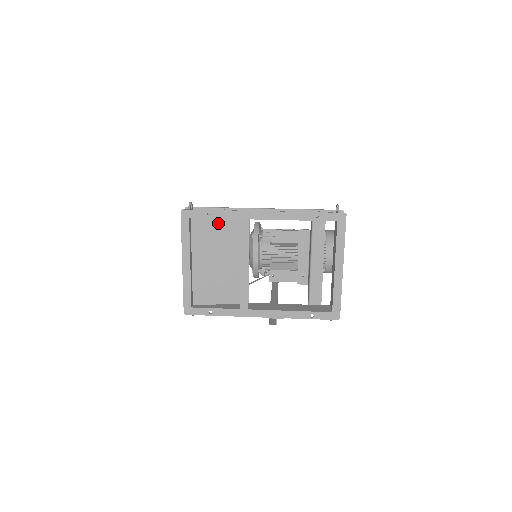
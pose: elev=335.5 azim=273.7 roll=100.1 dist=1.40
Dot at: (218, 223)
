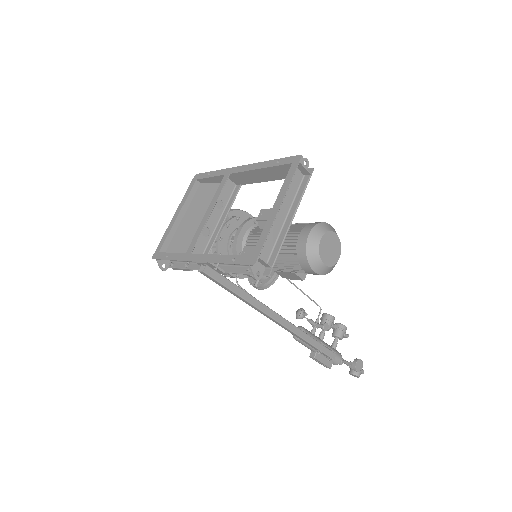
Dot at: (216, 188)
